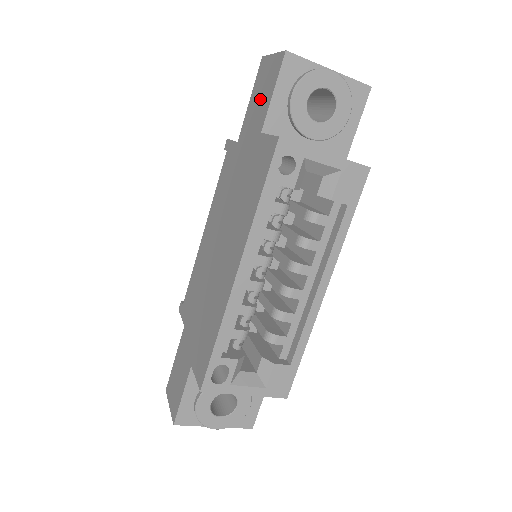
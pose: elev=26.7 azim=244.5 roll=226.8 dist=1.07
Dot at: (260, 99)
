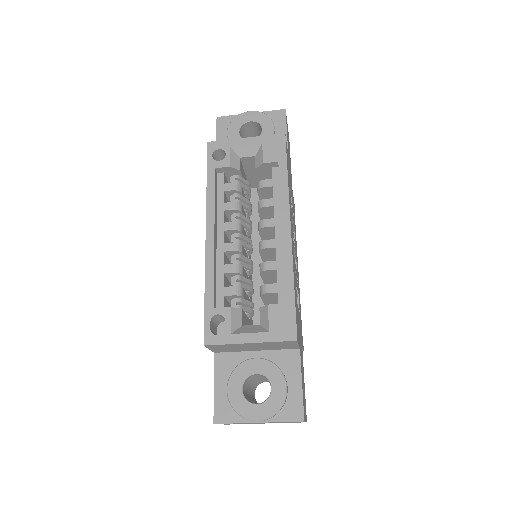
Dot at: occluded
